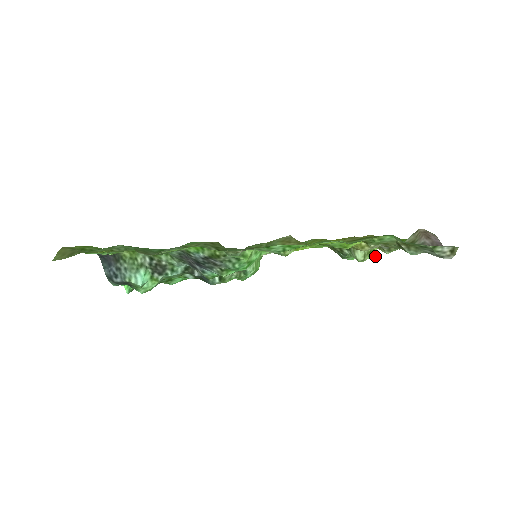
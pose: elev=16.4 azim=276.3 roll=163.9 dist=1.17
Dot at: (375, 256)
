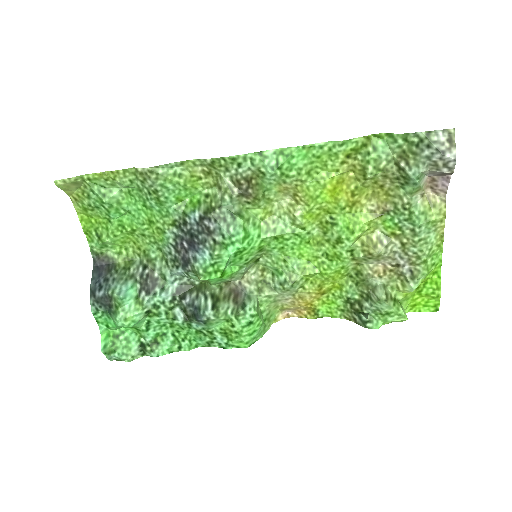
Dot at: (403, 312)
